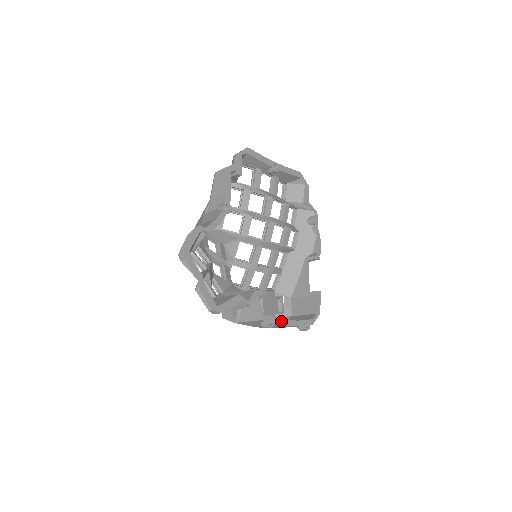
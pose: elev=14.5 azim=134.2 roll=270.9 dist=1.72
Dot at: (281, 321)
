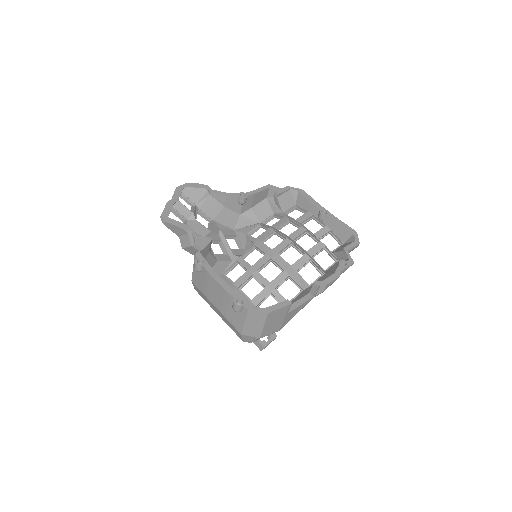
Dot at: (213, 272)
